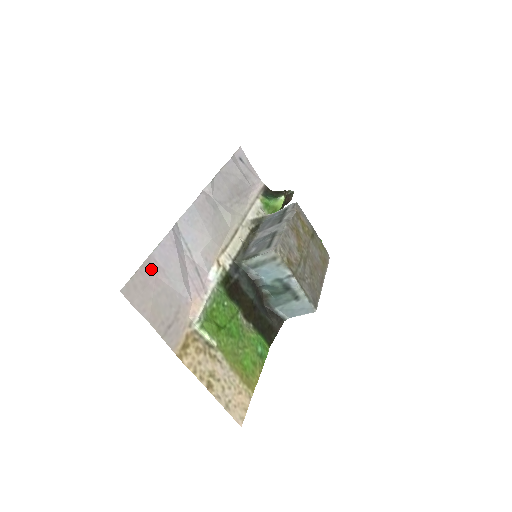
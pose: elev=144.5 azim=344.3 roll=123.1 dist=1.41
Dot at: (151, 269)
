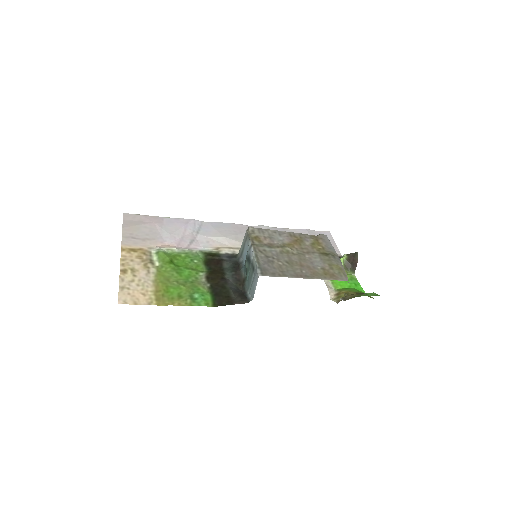
Dot at: (155, 220)
